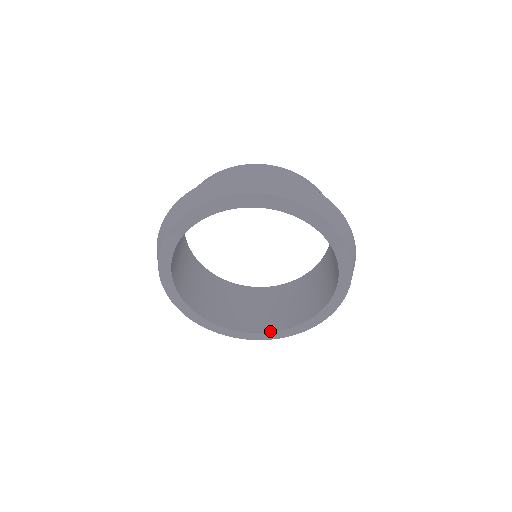
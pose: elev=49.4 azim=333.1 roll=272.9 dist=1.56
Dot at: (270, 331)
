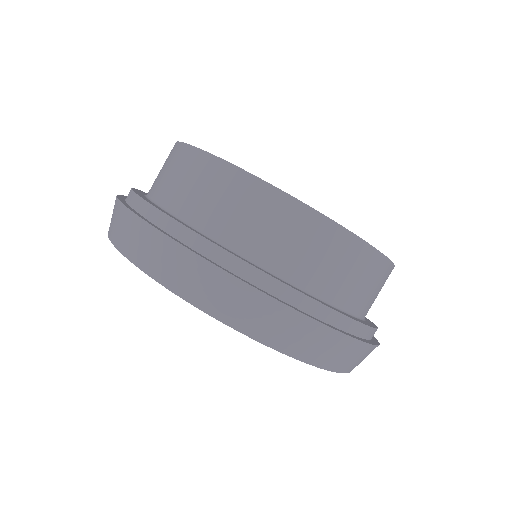
Dot at: occluded
